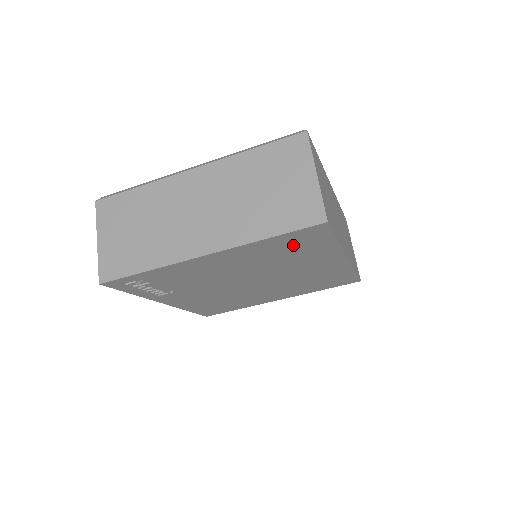
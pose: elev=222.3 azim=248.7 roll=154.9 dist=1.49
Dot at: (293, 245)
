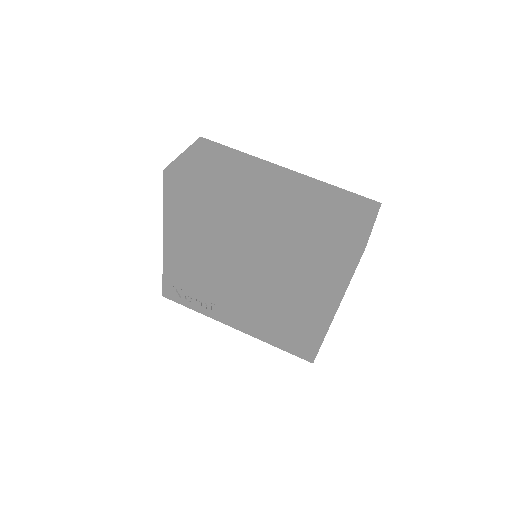
Dot at: (189, 207)
